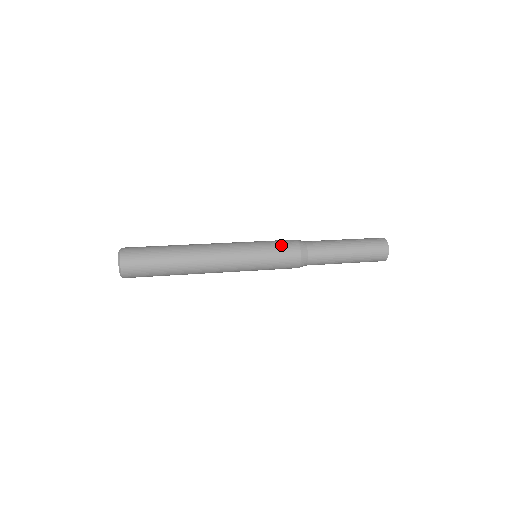
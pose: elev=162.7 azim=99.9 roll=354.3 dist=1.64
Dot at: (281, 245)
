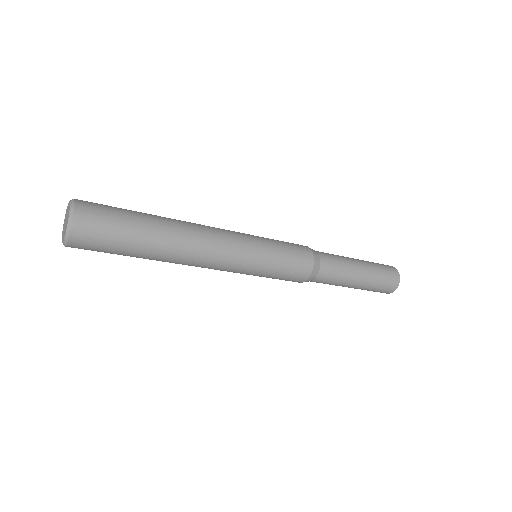
Dot at: (294, 253)
